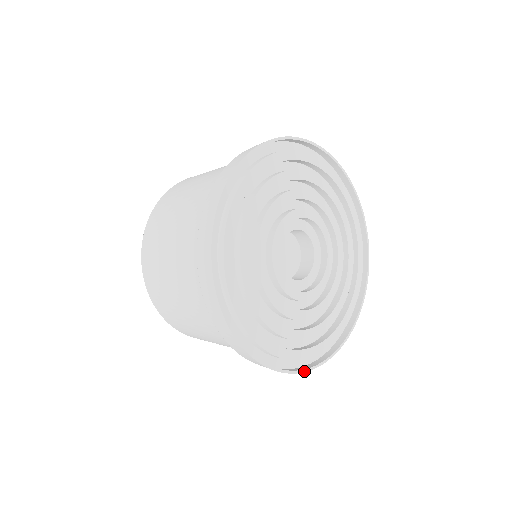
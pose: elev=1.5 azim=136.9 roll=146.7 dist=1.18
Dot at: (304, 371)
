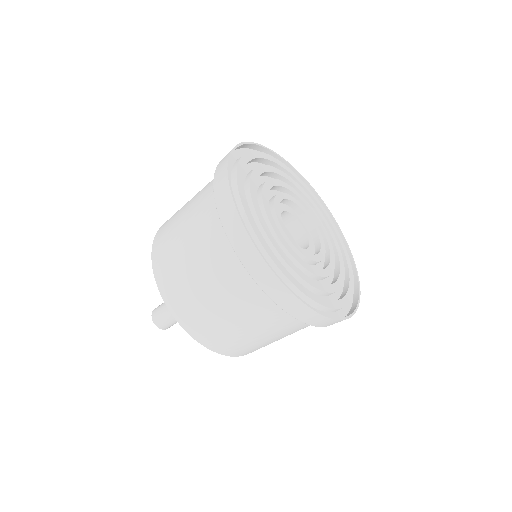
Dot at: (244, 224)
